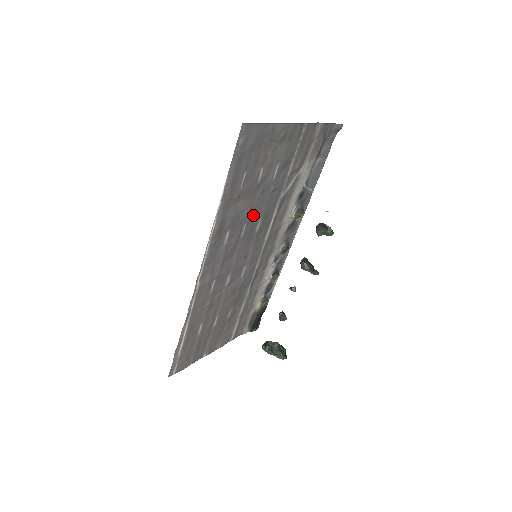
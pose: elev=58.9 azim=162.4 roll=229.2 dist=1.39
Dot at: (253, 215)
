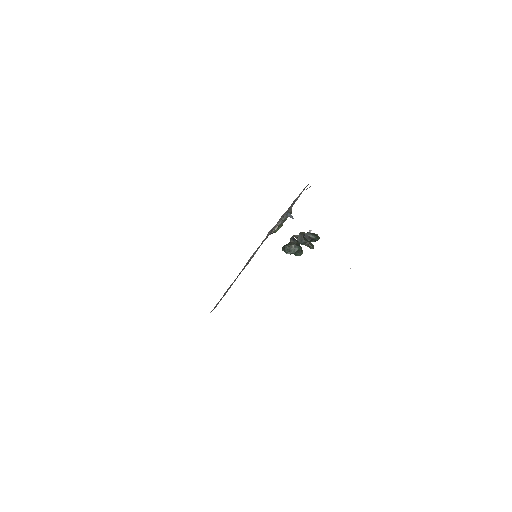
Dot at: occluded
